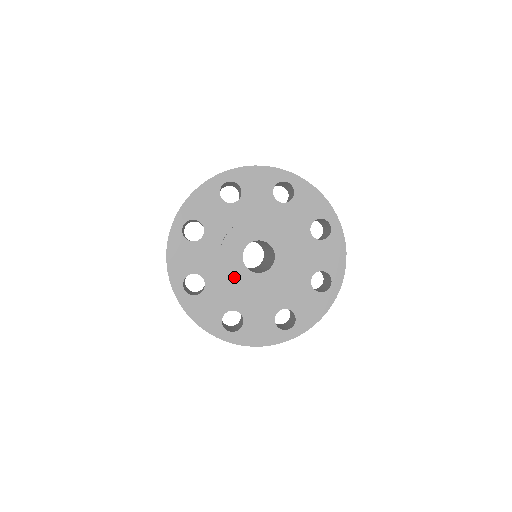
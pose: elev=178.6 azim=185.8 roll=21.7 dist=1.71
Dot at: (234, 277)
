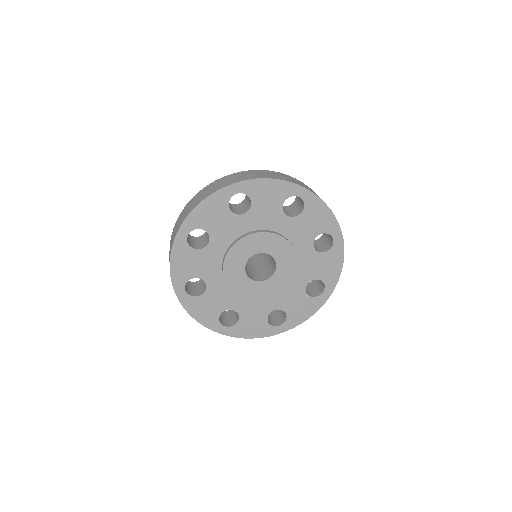
Dot at: (235, 284)
